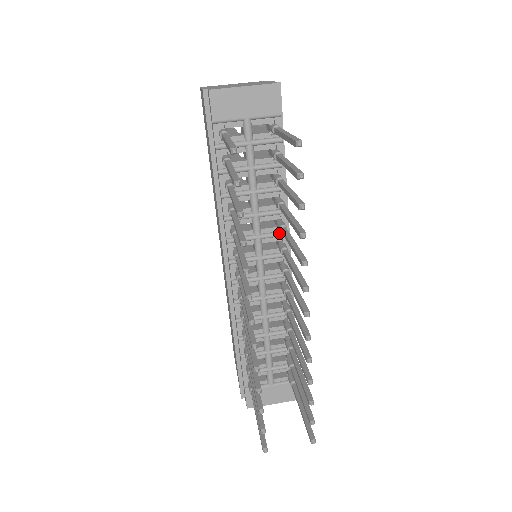
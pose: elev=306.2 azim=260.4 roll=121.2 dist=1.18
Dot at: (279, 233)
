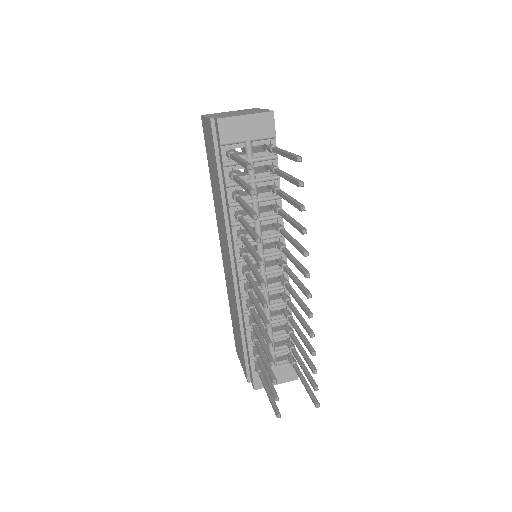
Dot at: (277, 234)
